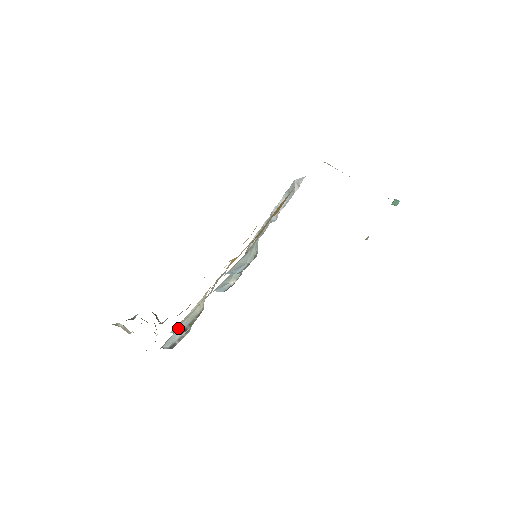
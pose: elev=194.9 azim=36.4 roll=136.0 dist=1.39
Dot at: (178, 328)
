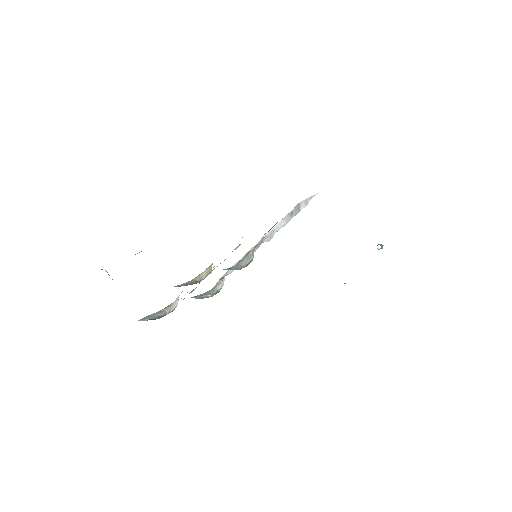
Dot at: (178, 285)
